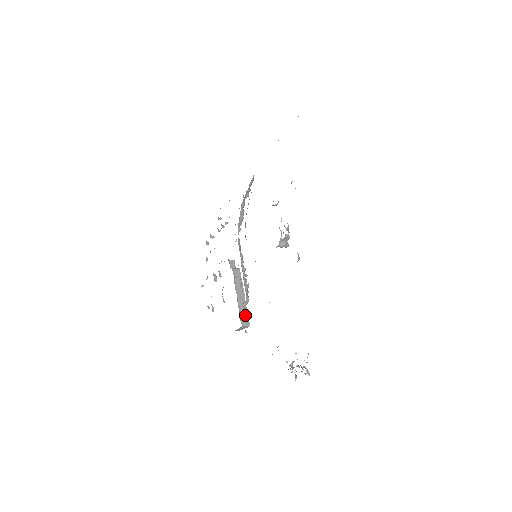
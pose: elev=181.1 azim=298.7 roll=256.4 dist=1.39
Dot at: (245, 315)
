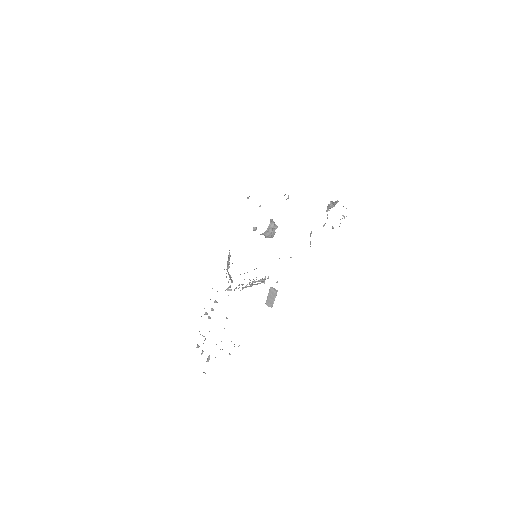
Dot at: occluded
